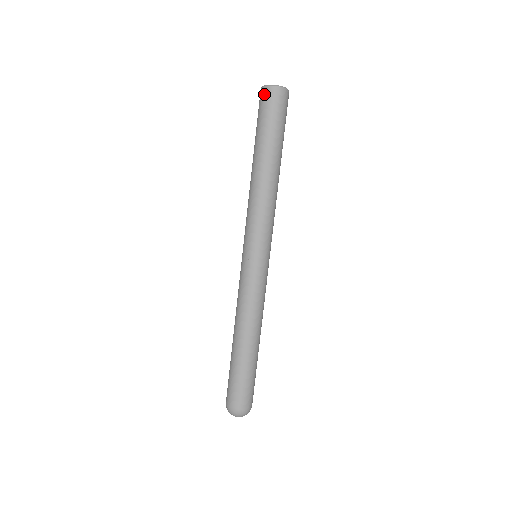
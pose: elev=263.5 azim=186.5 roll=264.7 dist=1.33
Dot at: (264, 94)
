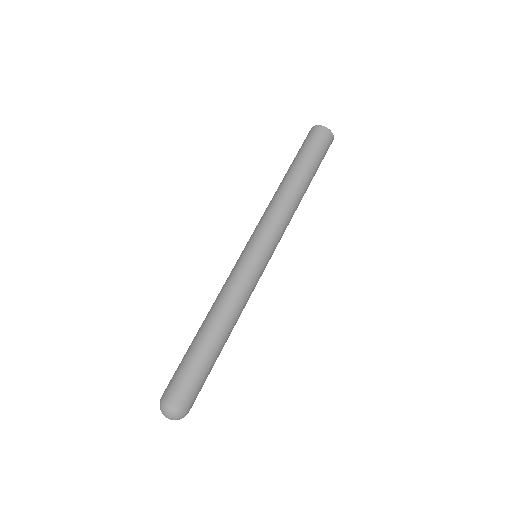
Dot at: (318, 130)
